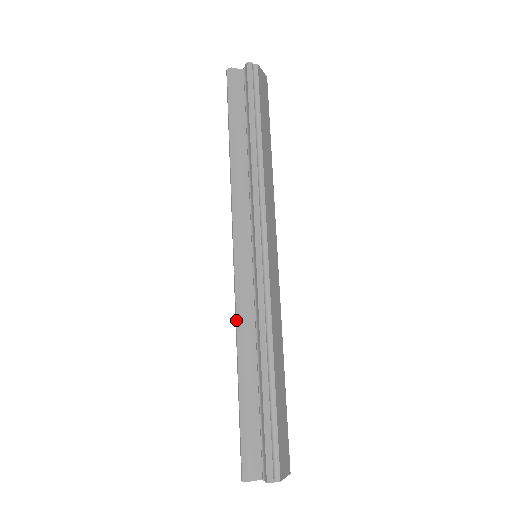
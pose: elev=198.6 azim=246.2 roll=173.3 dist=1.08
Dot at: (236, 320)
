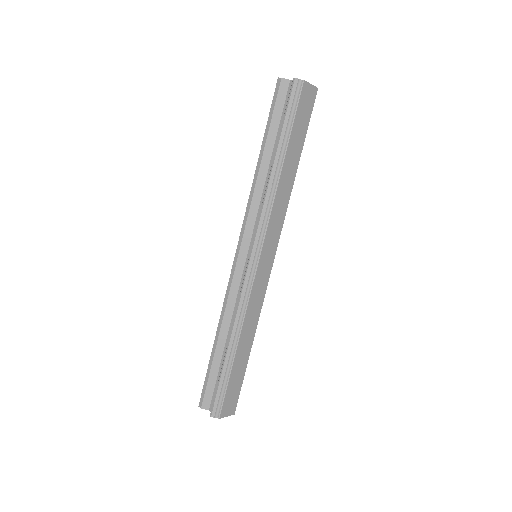
Dot at: (223, 302)
